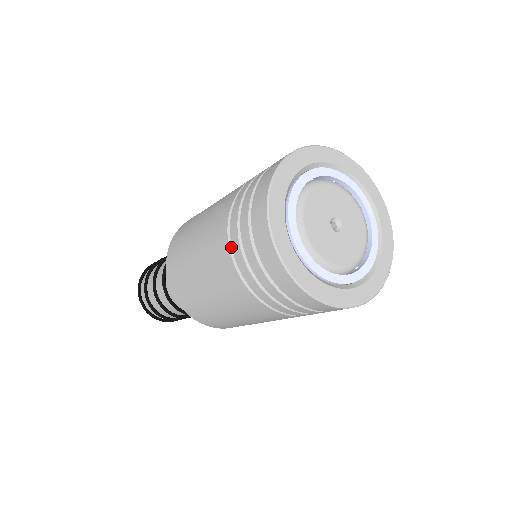
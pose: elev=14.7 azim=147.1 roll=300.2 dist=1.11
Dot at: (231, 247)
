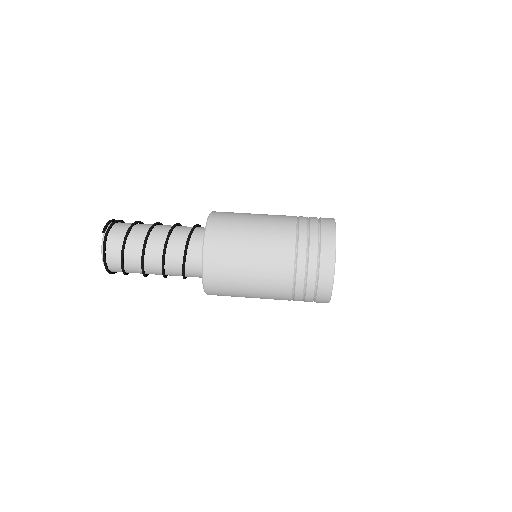
Dot at: (293, 295)
